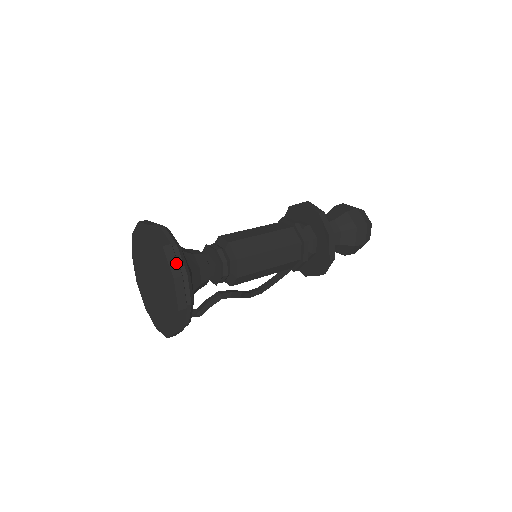
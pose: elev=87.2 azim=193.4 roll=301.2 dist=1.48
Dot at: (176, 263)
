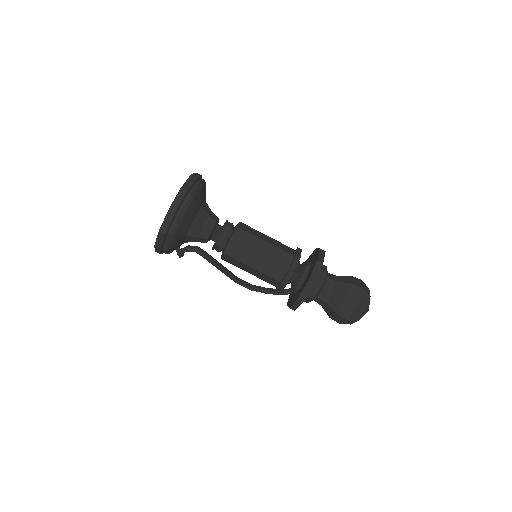
Dot at: (179, 203)
